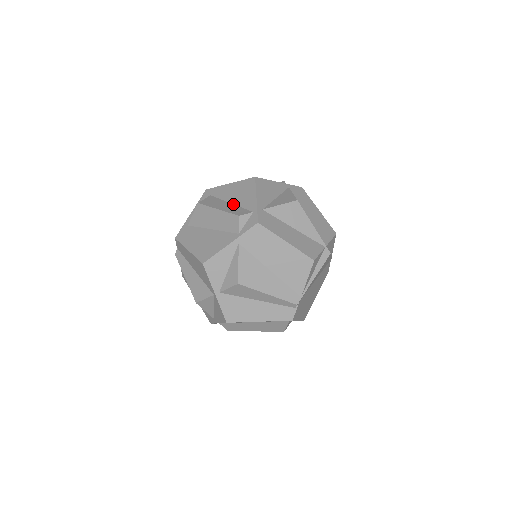
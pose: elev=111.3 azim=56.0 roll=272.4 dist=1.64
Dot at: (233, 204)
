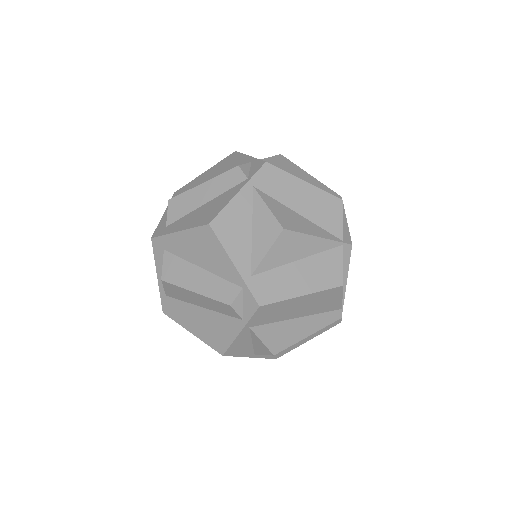
Dot at: (206, 271)
